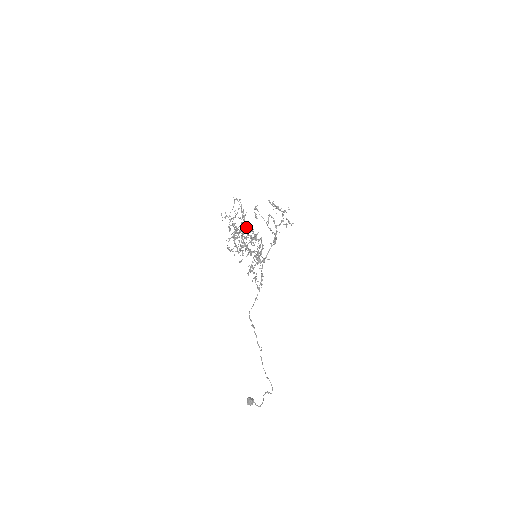
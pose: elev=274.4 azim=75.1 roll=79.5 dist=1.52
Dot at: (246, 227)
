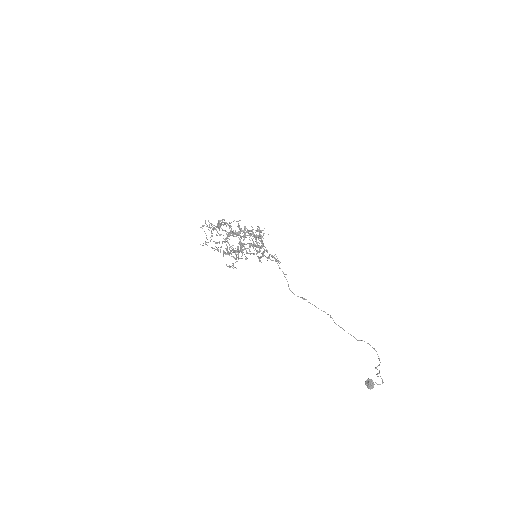
Dot at: (227, 234)
